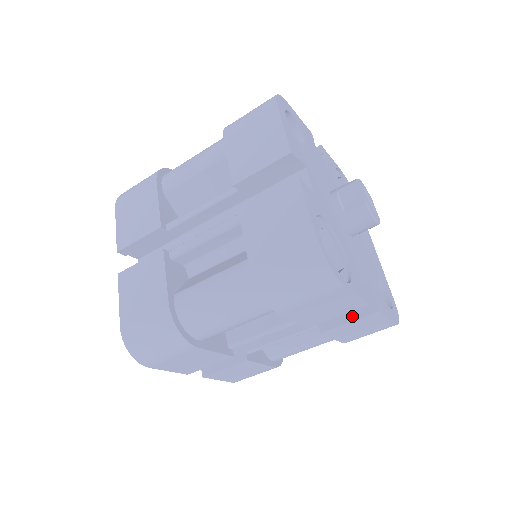
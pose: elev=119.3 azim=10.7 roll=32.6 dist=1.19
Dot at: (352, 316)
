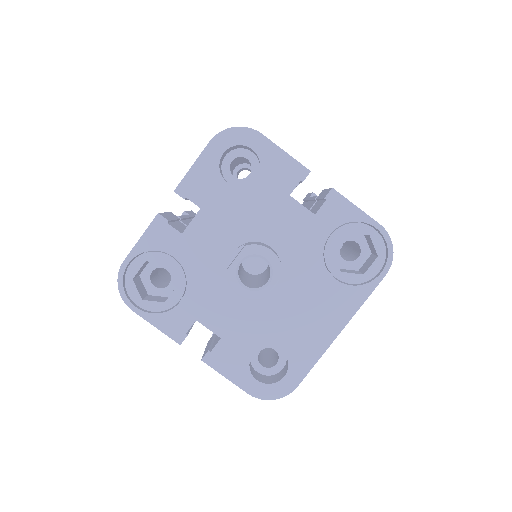
Dot at: (207, 348)
